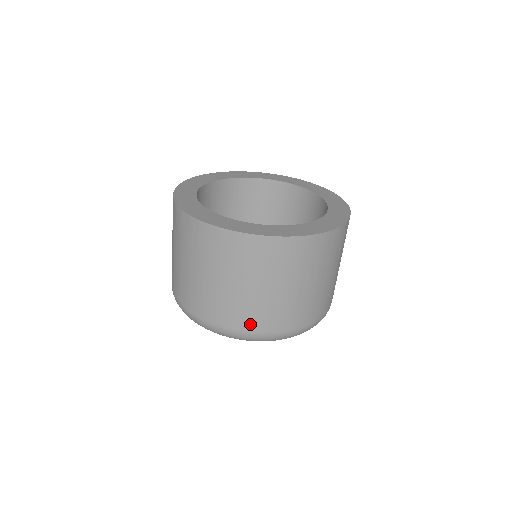
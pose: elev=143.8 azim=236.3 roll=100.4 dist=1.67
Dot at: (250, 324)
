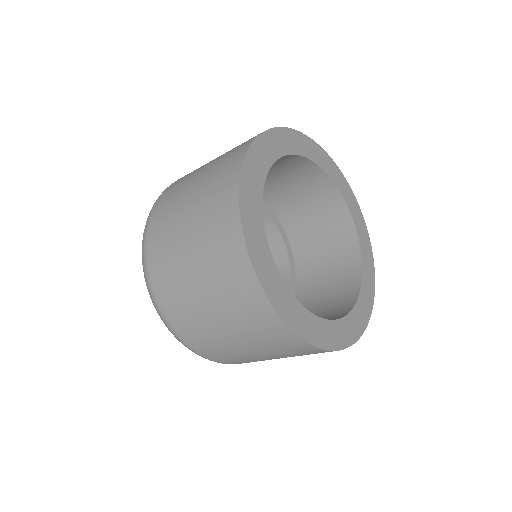
Dot at: (170, 309)
